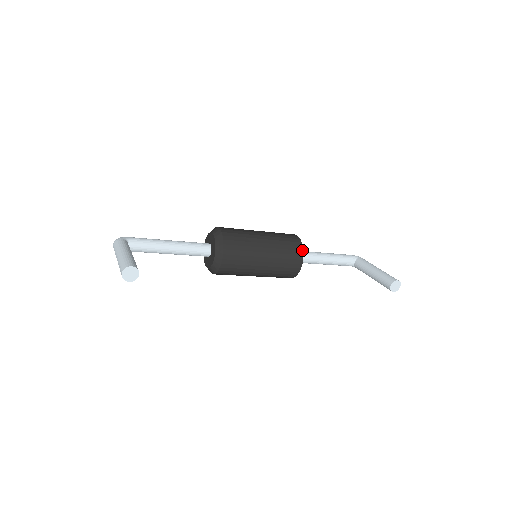
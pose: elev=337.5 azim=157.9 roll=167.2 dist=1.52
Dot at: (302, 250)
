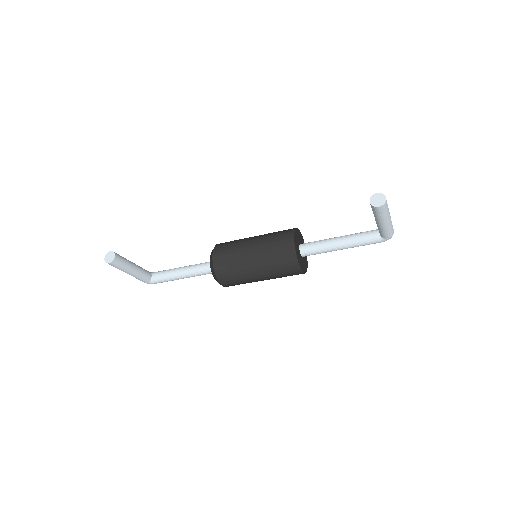
Dot at: (293, 231)
